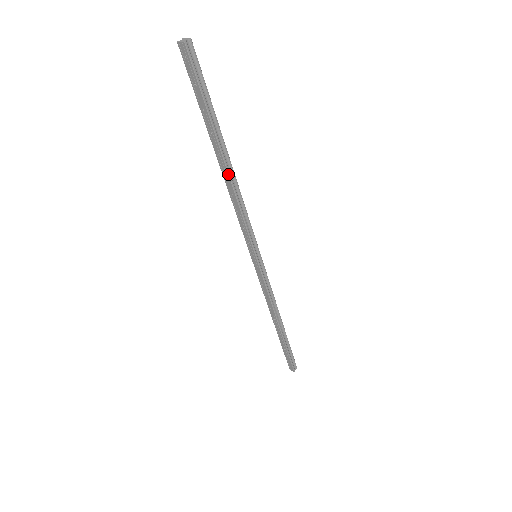
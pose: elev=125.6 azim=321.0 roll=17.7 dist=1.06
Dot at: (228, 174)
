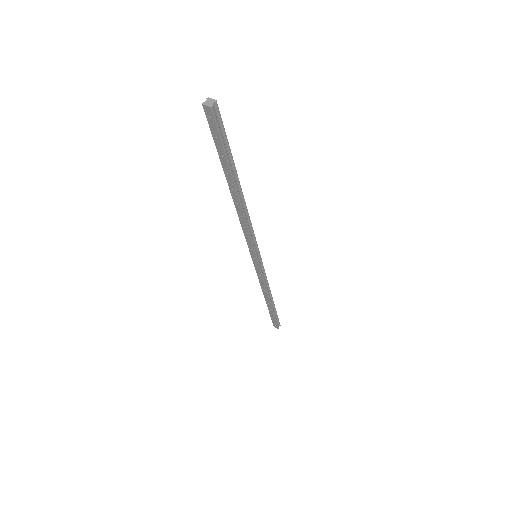
Dot at: (240, 203)
